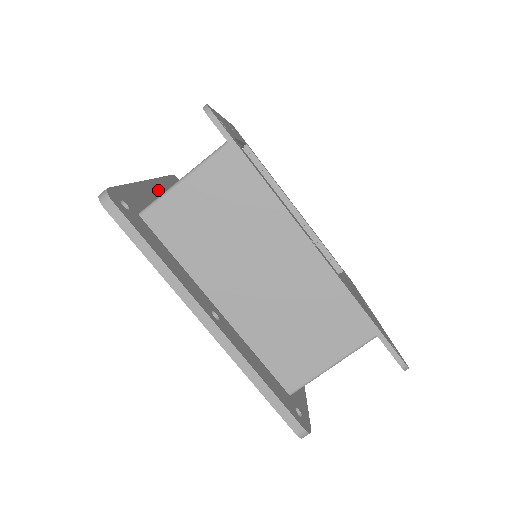
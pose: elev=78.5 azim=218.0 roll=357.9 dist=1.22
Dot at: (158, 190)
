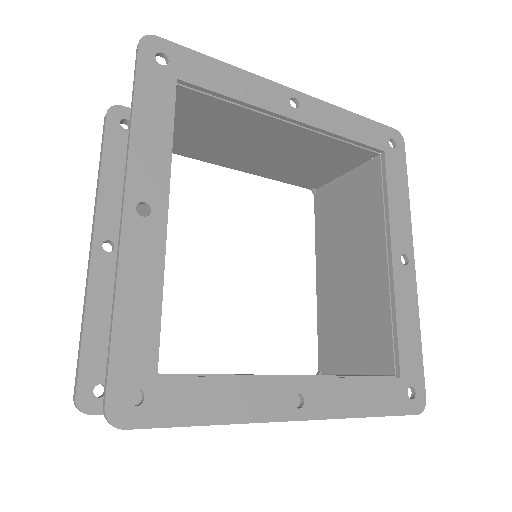
Dot at: occluded
